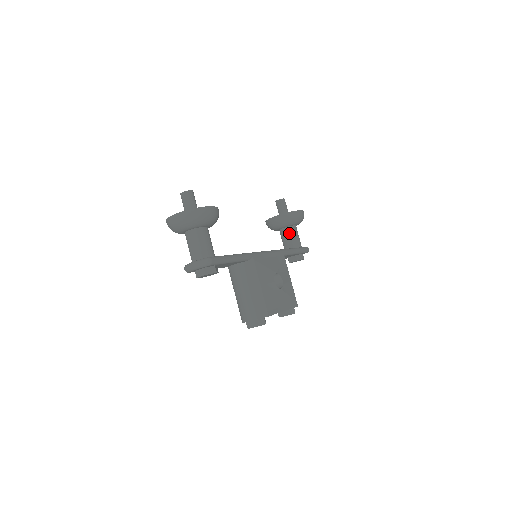
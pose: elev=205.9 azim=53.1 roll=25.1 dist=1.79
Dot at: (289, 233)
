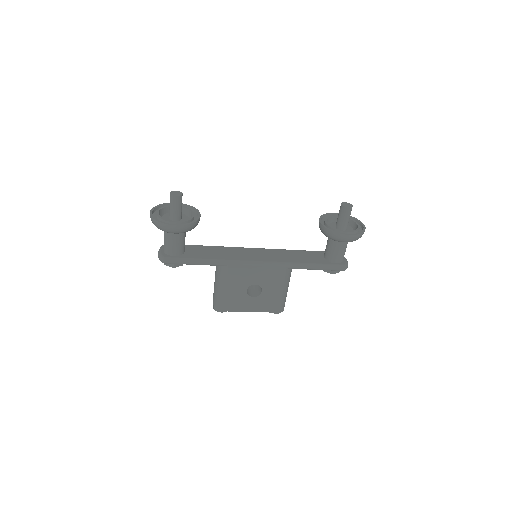
Dot at: (330, 244)
